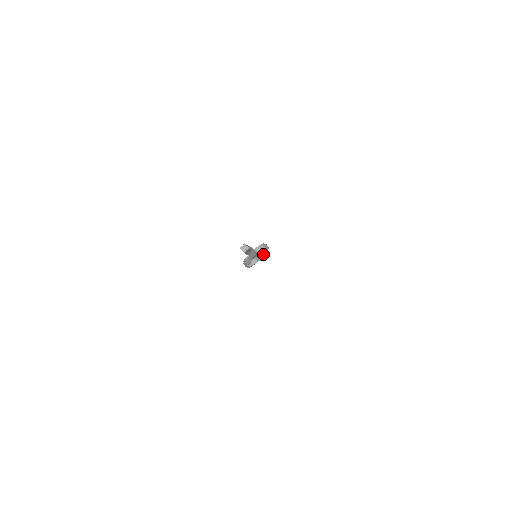
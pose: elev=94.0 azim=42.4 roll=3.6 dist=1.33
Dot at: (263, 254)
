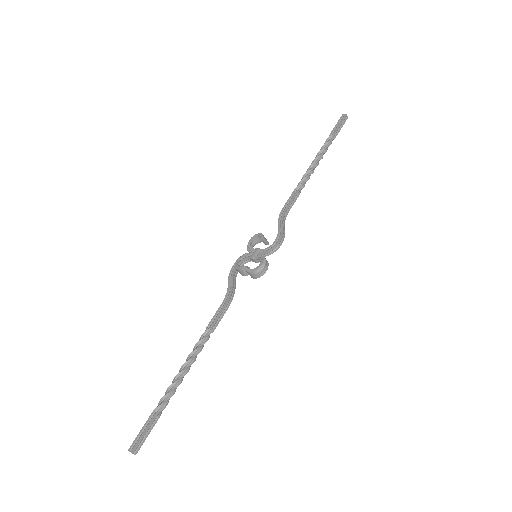
Dot at: (253, 278)
